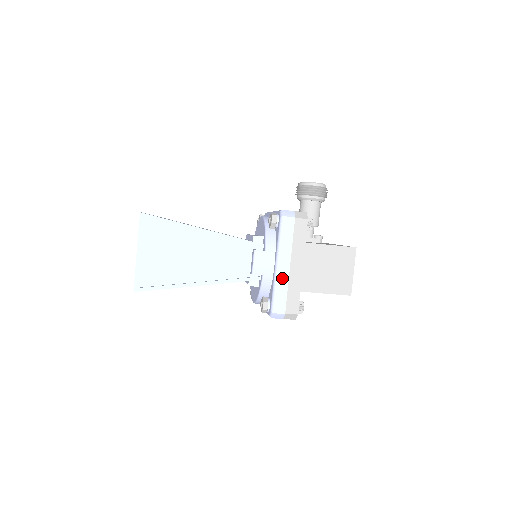
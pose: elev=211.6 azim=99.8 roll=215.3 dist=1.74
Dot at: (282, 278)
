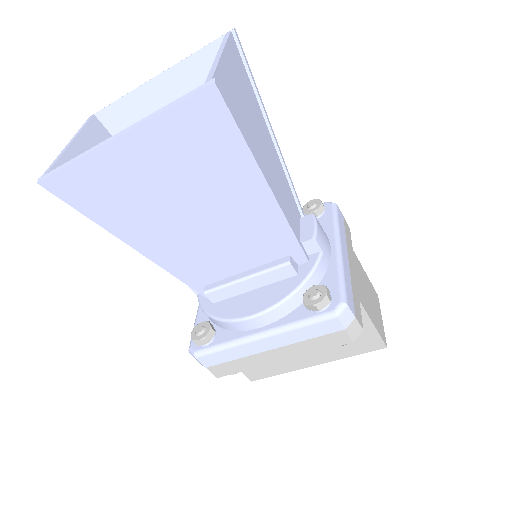
Dot at: (346, 267)
